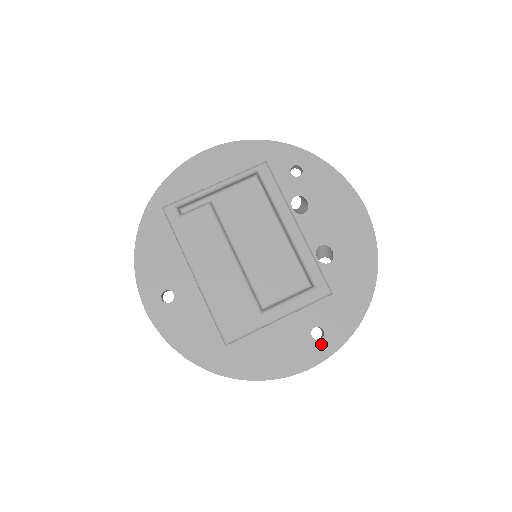
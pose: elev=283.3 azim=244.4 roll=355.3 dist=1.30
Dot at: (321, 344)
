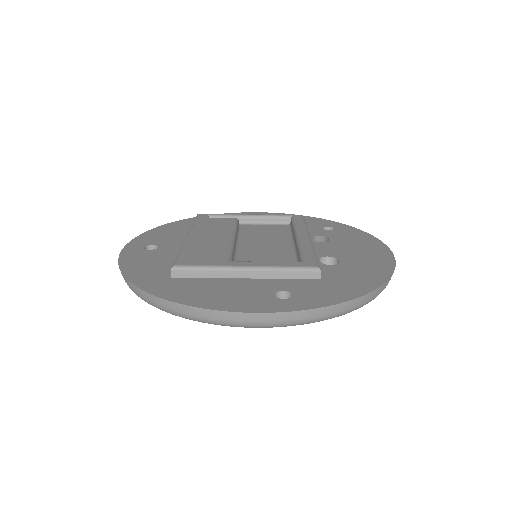
Dot at: (282, 302)
